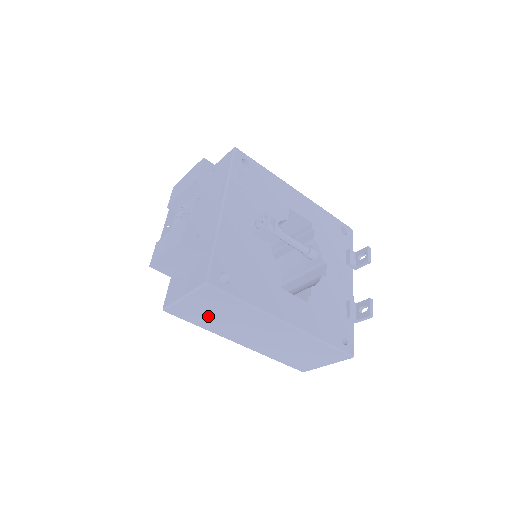
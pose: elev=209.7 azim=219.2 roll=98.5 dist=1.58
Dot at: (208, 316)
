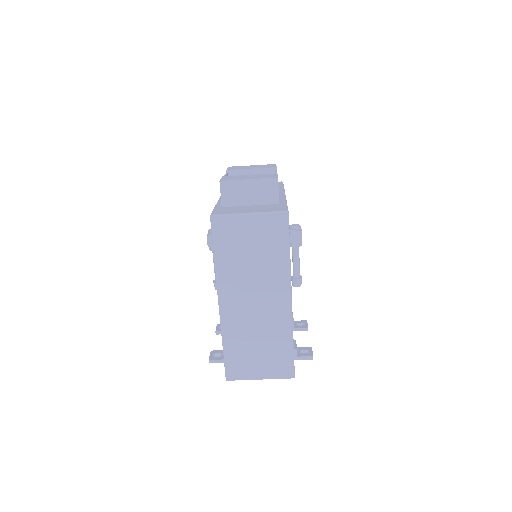
Dot at: (241, 248)
